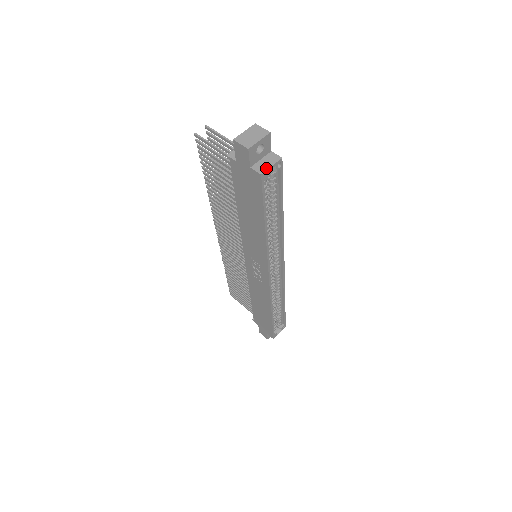
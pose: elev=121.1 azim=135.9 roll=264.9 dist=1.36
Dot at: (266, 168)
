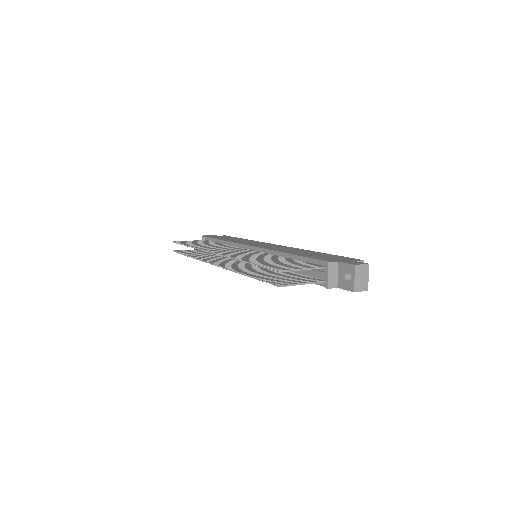
Dot at: occluded
